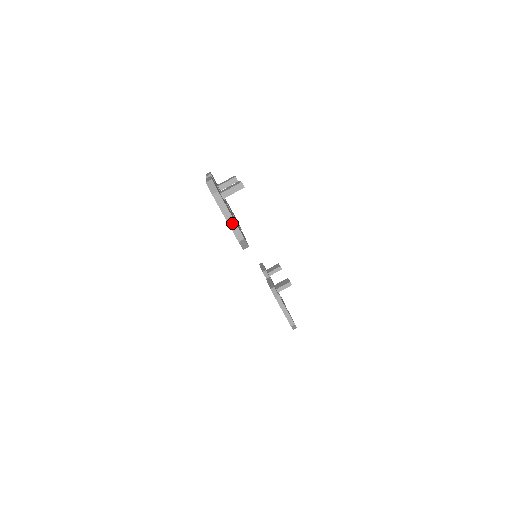
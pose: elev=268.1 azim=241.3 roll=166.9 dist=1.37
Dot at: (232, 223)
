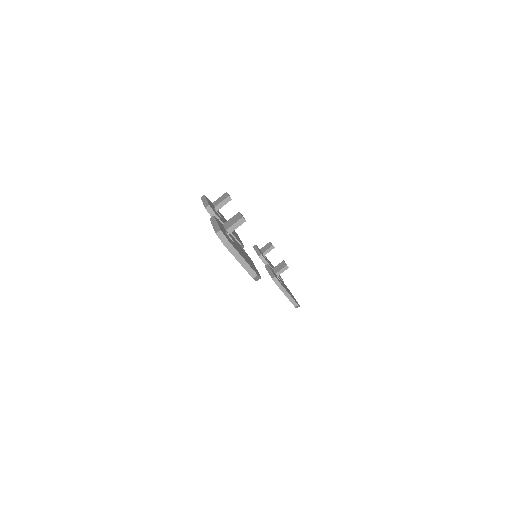
Dot at: (245, 265)
